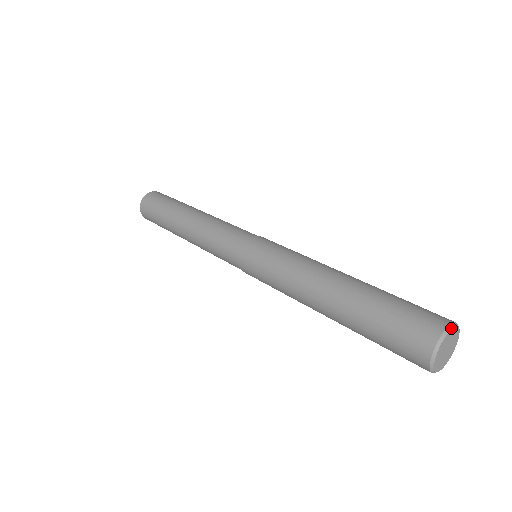
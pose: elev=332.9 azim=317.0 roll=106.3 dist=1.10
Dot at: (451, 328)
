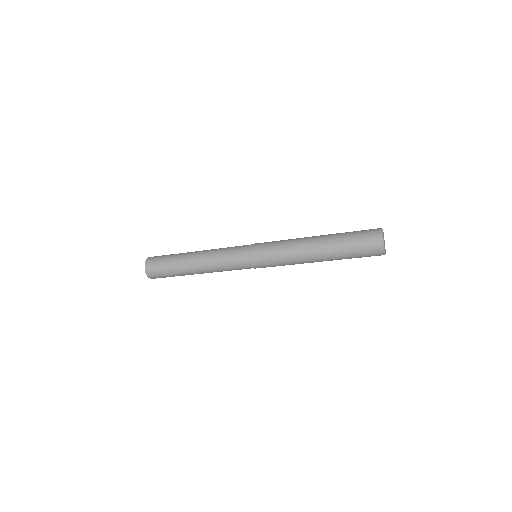
Dot at: (382, 231)
